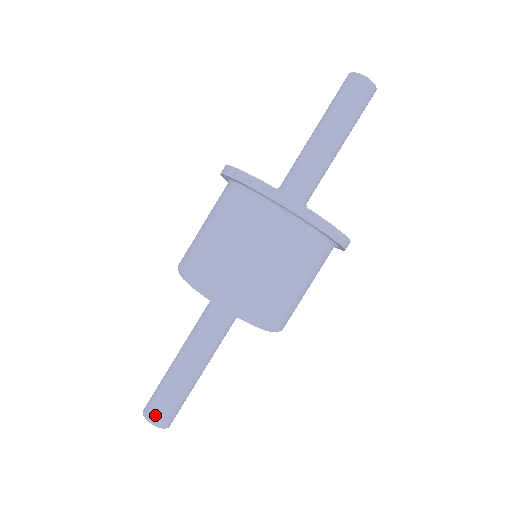
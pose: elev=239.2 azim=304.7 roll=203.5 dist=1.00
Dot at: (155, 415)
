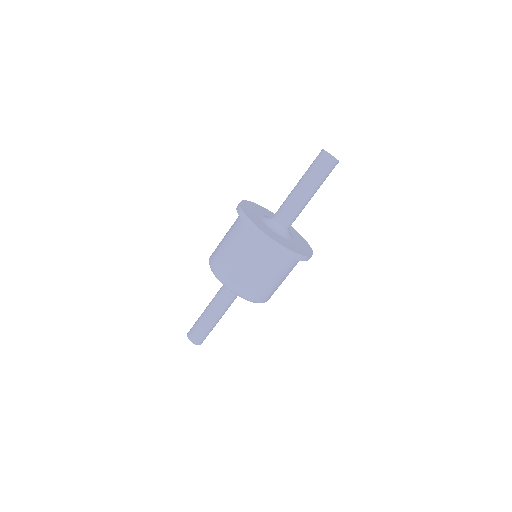
Dot at: (190, 334)
